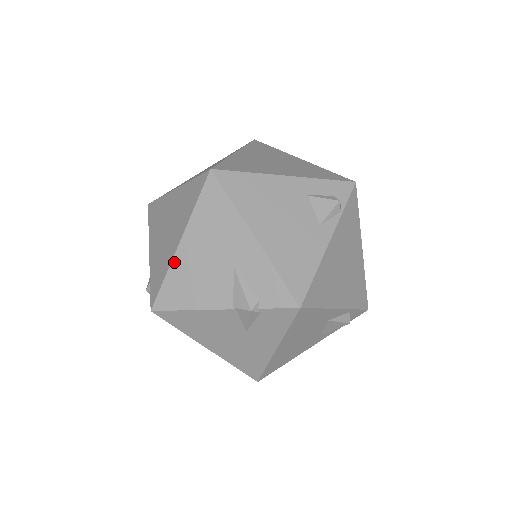
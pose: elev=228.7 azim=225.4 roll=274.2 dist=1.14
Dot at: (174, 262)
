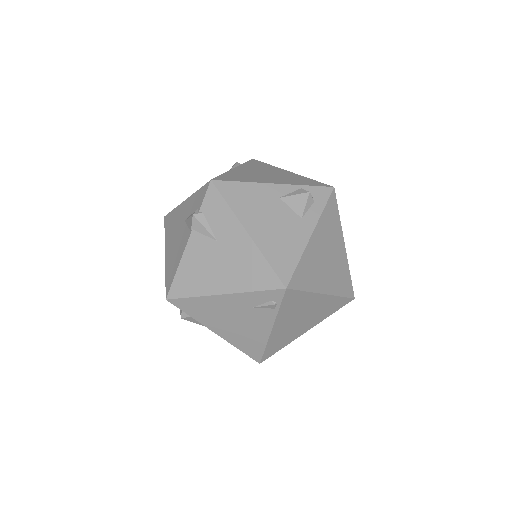
Dot at: (166, 264)
